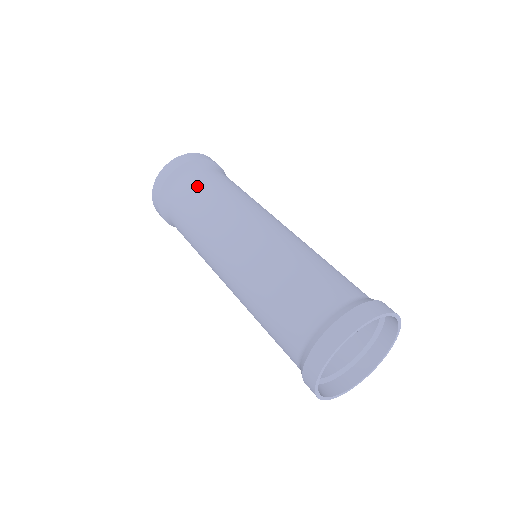
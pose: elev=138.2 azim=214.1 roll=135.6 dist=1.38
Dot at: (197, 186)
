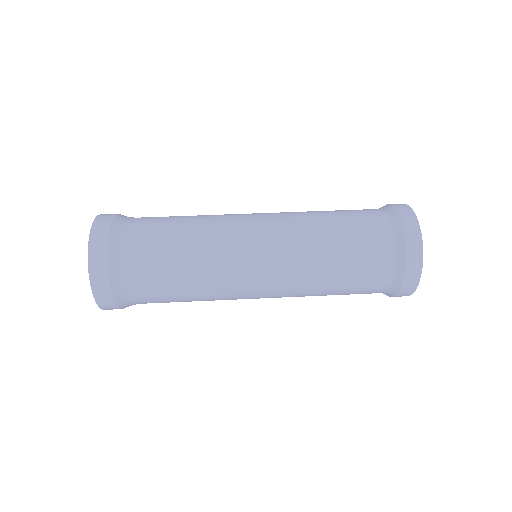
Dot at: (157, 225)
